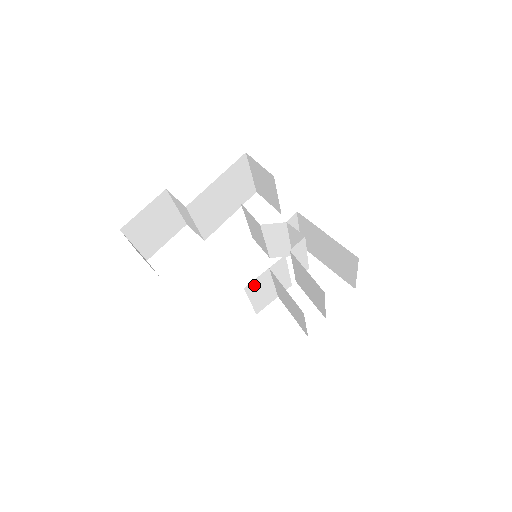
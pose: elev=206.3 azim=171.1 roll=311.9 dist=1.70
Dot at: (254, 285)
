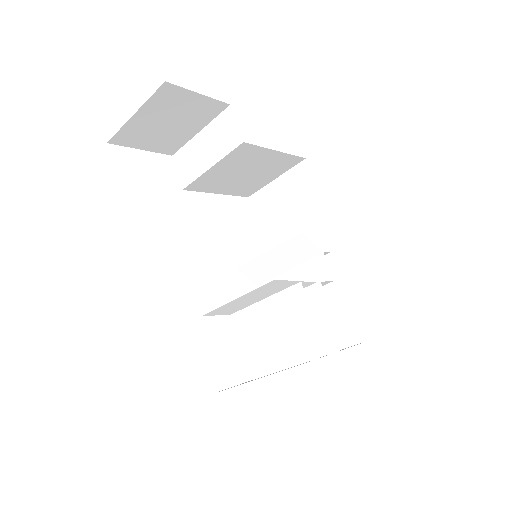
Dot at: (273, 285)
